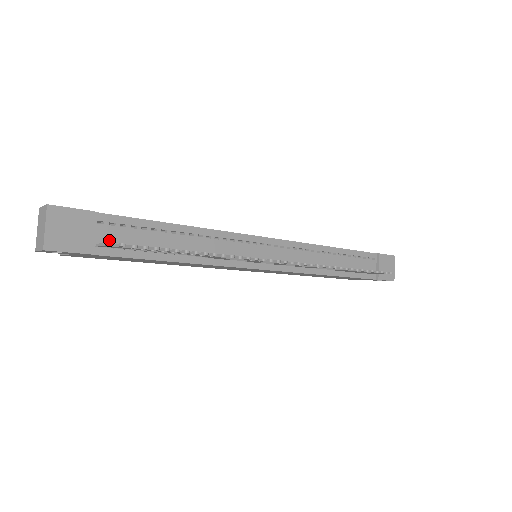
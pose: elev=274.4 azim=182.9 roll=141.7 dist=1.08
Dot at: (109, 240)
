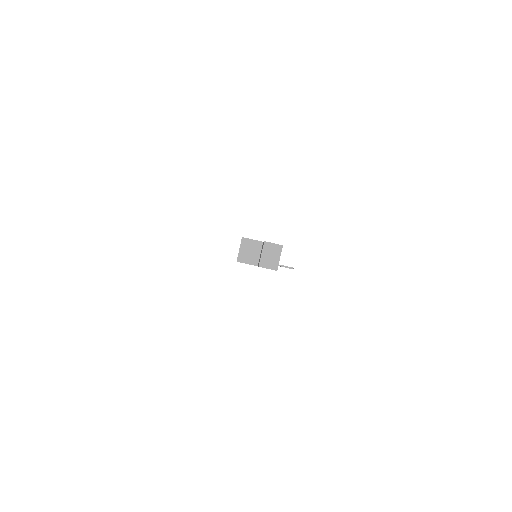
Dot at: occluded
